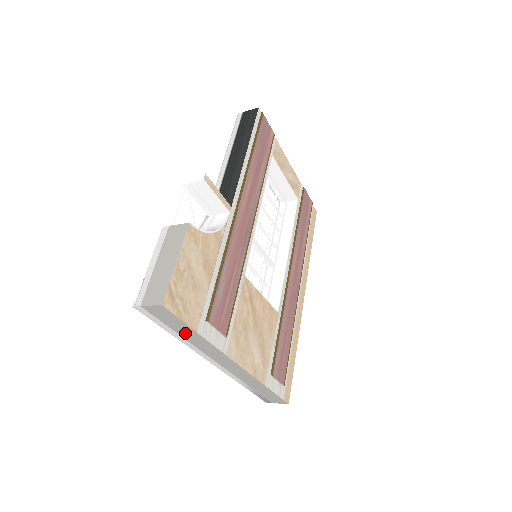
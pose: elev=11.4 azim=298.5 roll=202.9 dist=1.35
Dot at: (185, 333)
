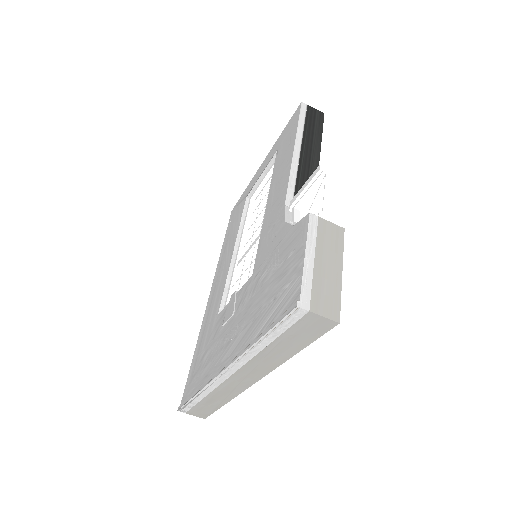
Dot at: (282, 346)
